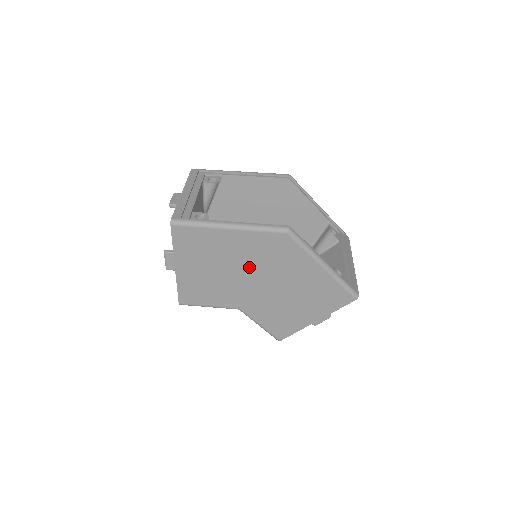
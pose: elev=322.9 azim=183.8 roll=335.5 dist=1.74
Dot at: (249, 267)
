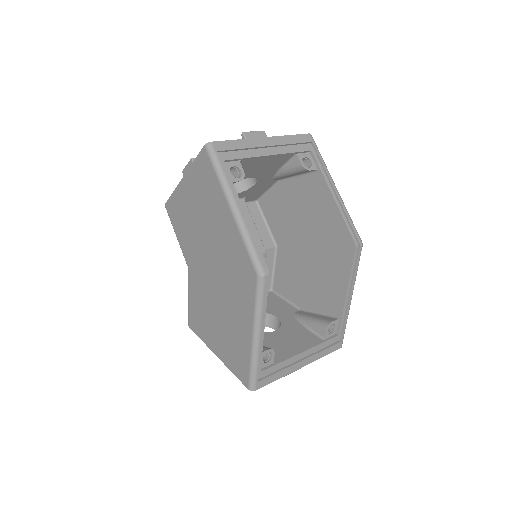
Dot at: (217, 254)
